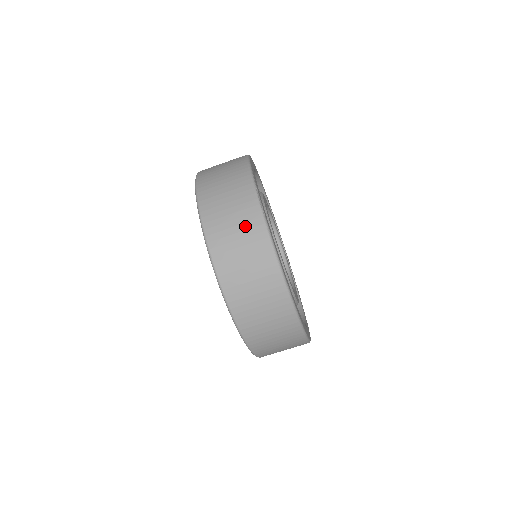
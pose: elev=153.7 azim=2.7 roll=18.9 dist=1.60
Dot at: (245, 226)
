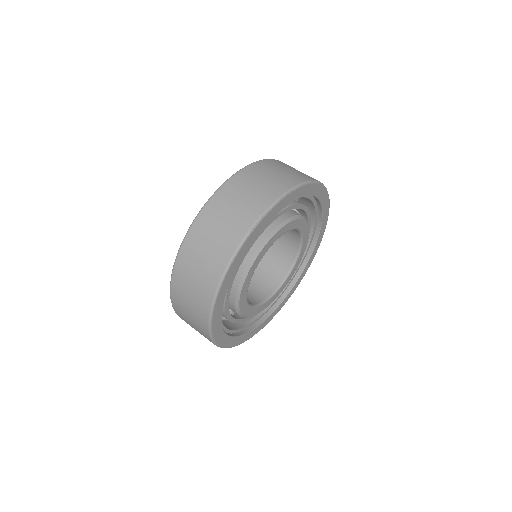
Dot at: (233, 224)
